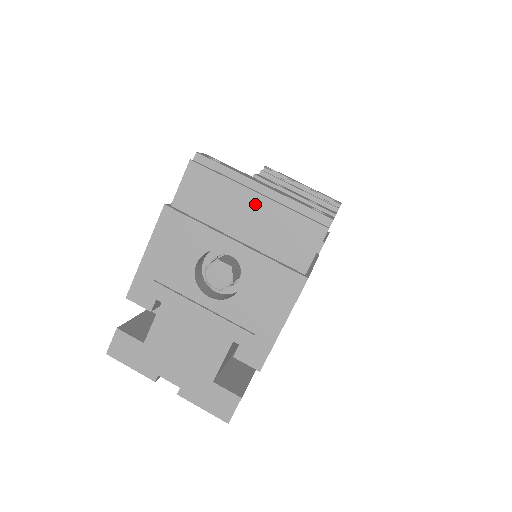
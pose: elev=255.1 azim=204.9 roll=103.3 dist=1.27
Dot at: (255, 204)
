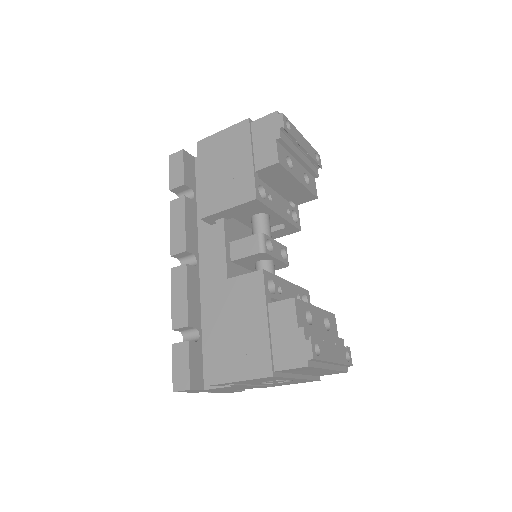
Dot at: occluded
